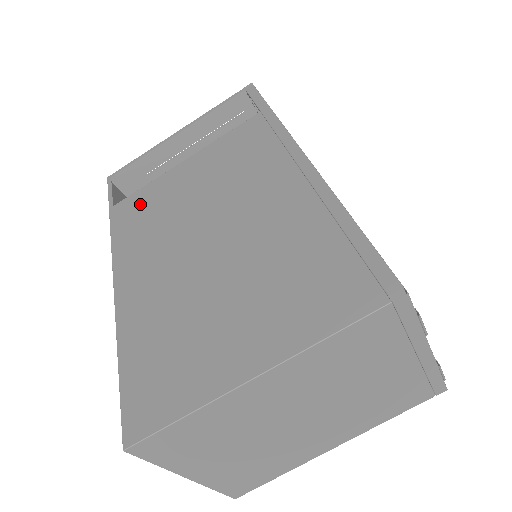
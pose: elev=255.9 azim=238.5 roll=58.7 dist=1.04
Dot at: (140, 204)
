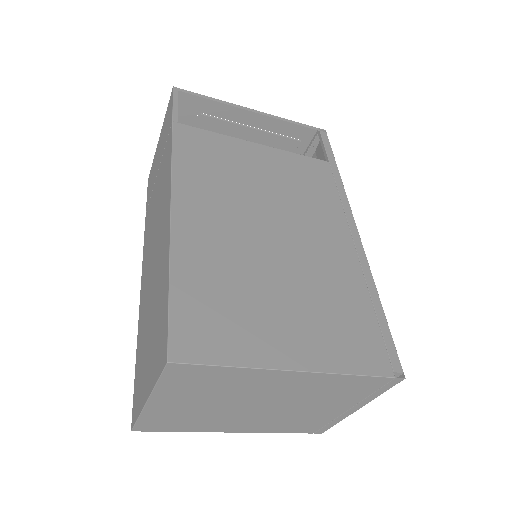
Dot at: (209, 146)
